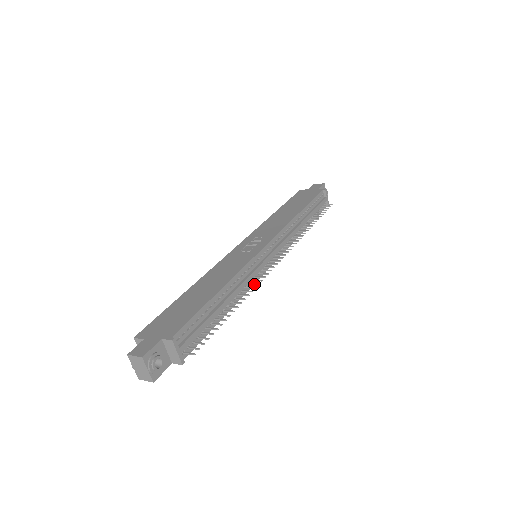
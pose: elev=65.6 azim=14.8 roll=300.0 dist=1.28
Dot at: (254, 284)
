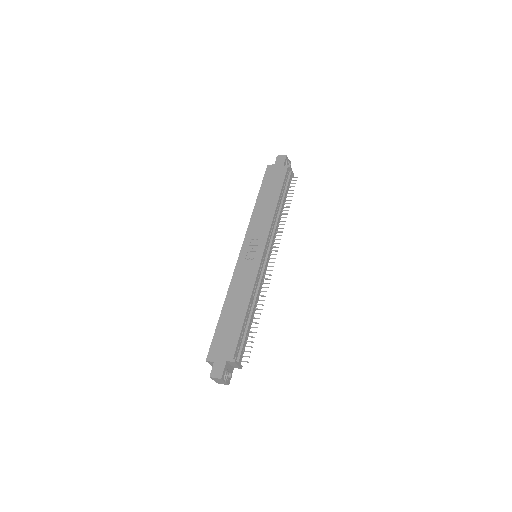
Dot at: occluded
